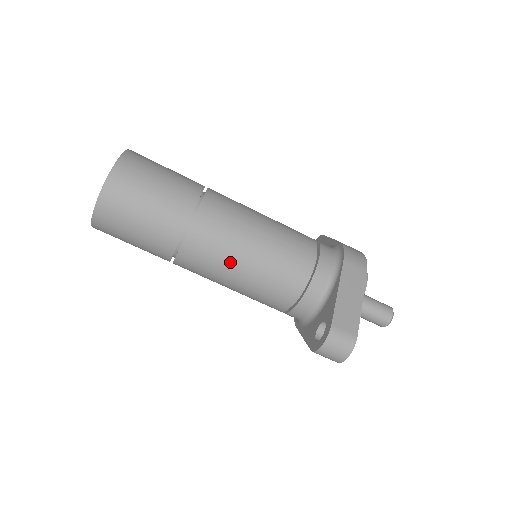
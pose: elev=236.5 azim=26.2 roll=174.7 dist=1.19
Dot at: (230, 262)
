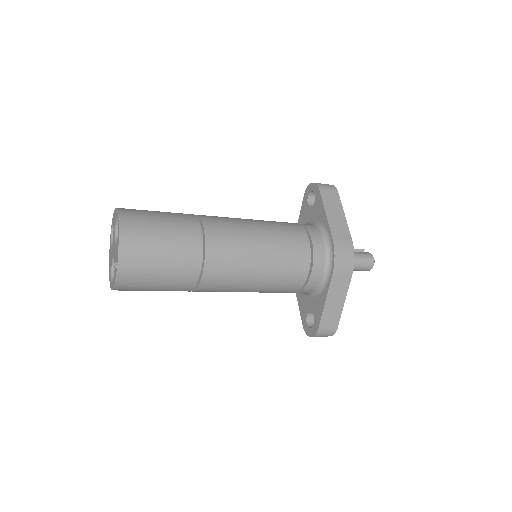
Dot at: occluded
